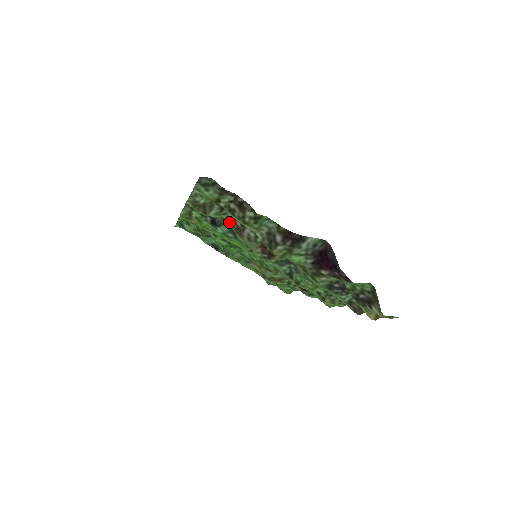
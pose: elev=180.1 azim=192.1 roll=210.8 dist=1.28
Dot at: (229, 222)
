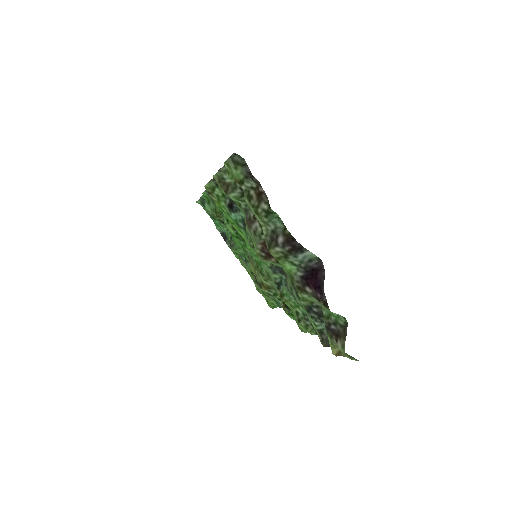
Dot at: (244, 211)
